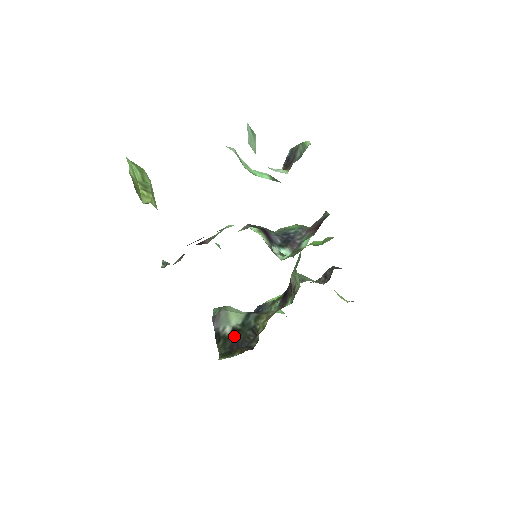
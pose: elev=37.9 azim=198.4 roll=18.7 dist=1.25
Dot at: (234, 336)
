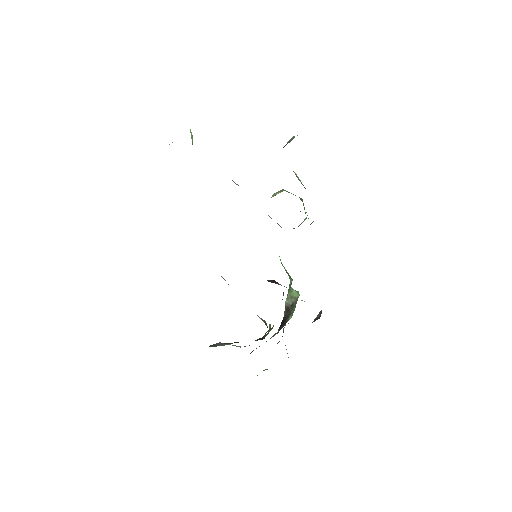
Dot at: occluded
